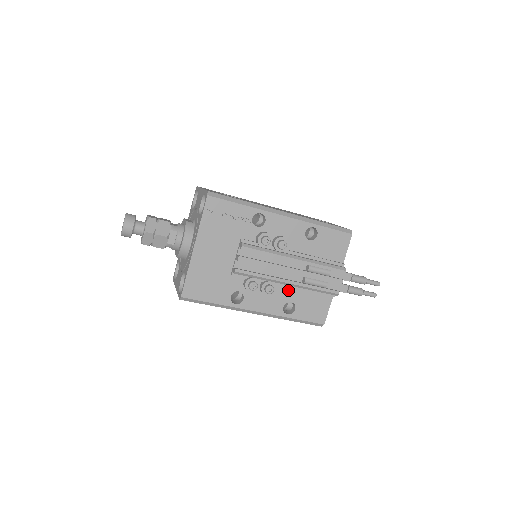
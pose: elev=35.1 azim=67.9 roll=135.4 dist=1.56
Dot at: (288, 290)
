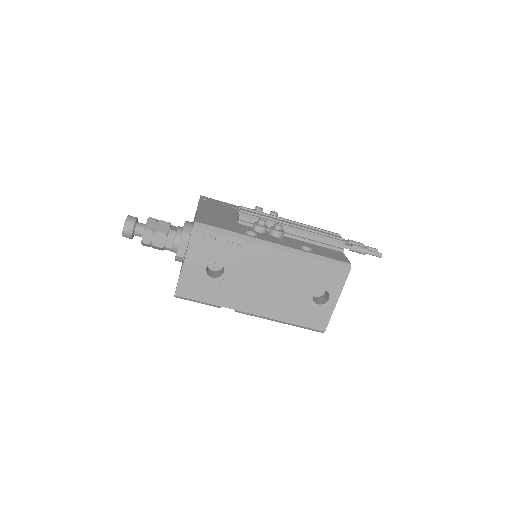
Dot at: (297, 241)
